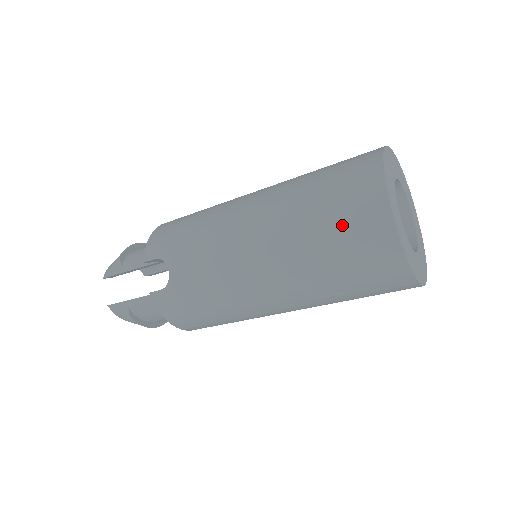
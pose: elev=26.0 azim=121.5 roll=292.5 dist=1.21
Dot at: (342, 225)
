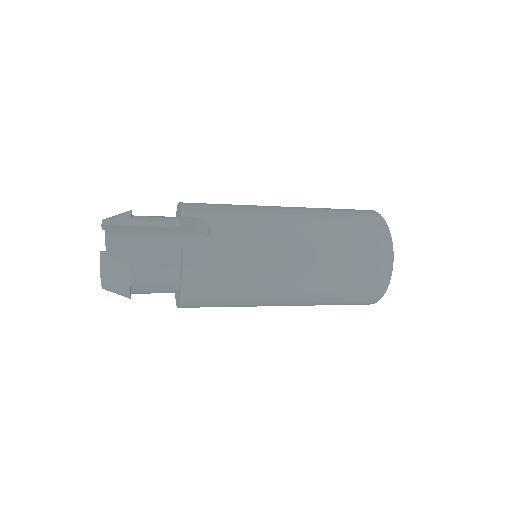
Dot at: (361, 235)
